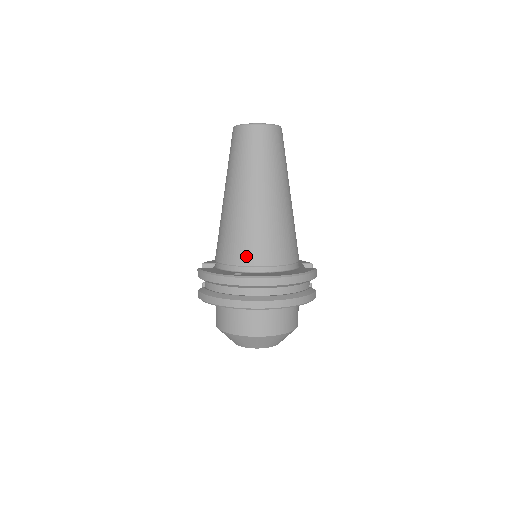
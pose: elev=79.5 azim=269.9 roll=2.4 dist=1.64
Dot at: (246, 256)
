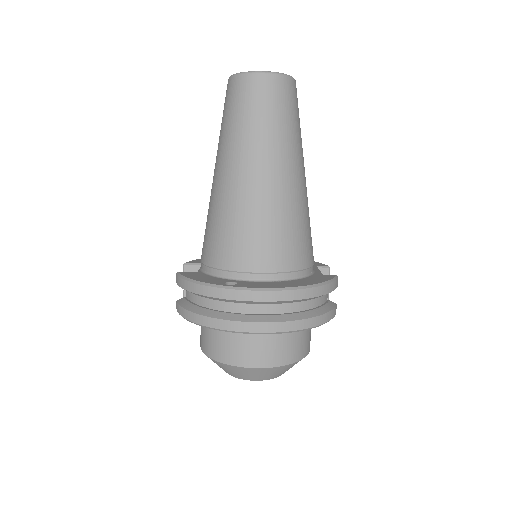
Dot at: (243, 258)
